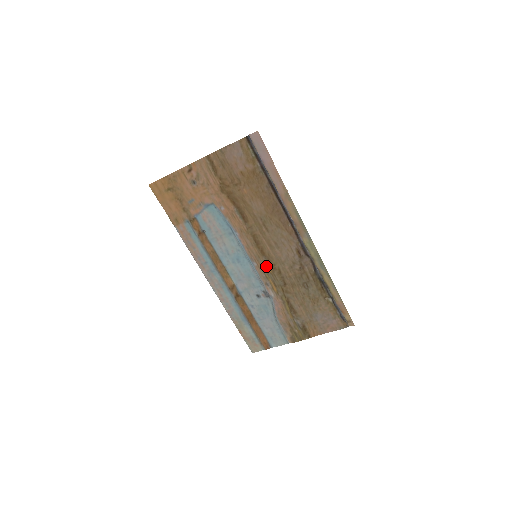
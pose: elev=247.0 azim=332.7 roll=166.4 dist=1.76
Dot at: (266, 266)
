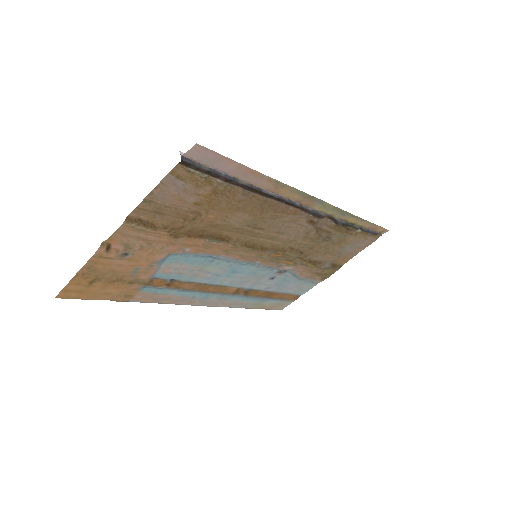
Dot at: (273, 256)
